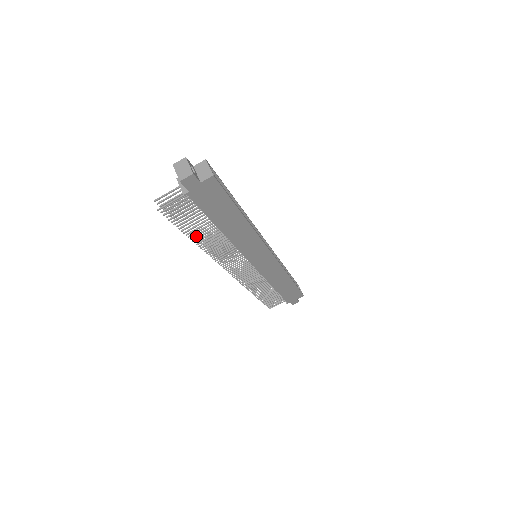
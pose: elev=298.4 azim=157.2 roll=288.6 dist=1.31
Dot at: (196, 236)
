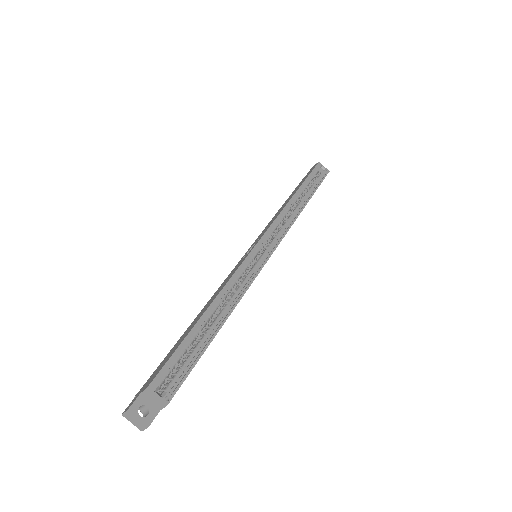
Dot at: occluded
